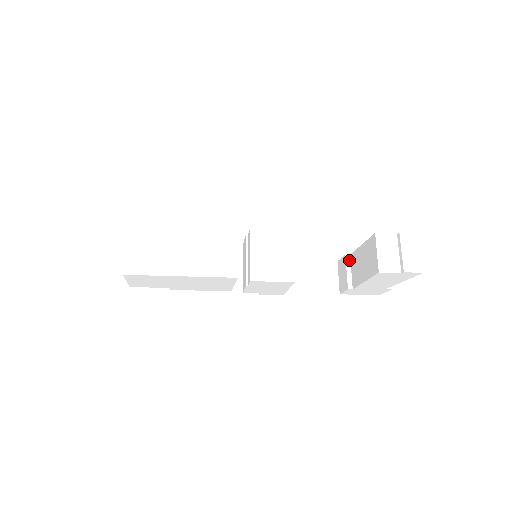
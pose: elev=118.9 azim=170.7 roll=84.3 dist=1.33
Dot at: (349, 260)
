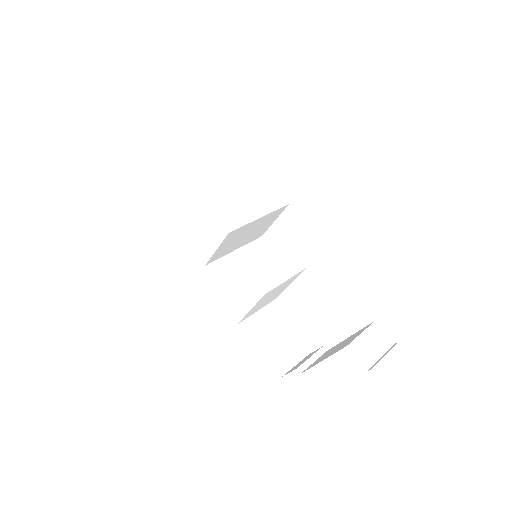
Dot at: (322, 352)
